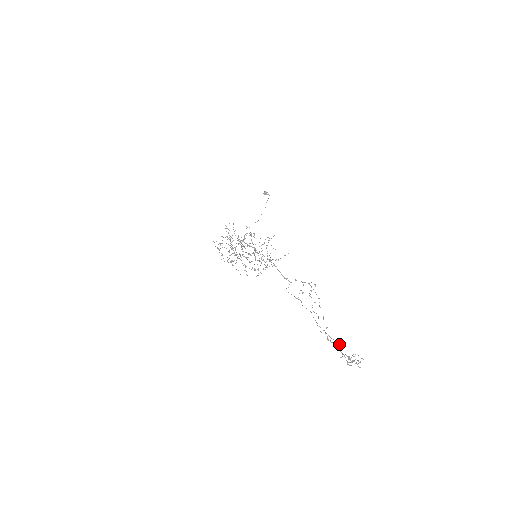
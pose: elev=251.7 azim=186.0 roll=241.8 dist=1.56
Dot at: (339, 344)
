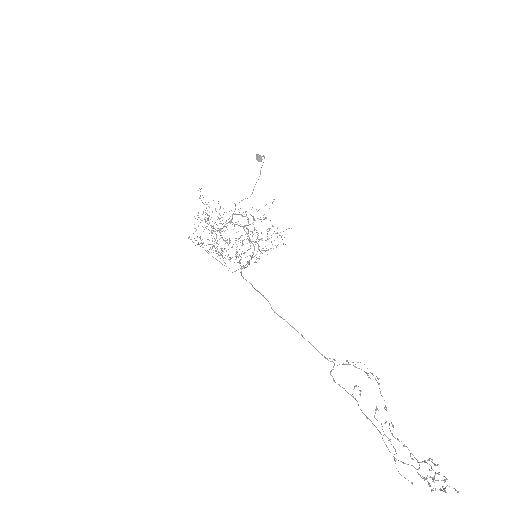
Dot at: (424, 478)
